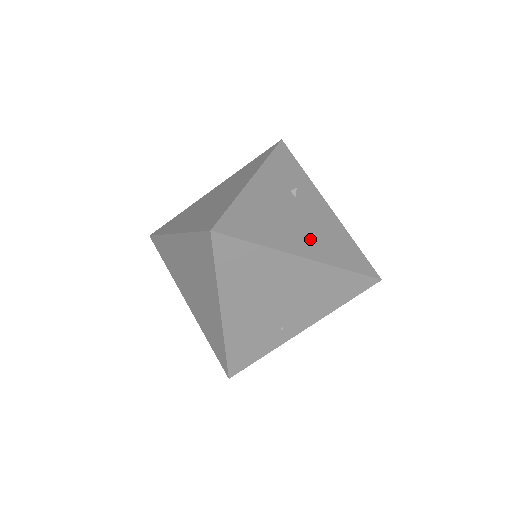
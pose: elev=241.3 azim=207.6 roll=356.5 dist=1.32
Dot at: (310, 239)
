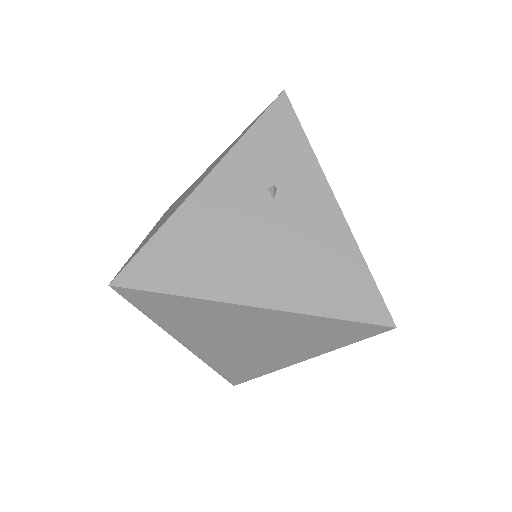
Dot at: (275, 272)
